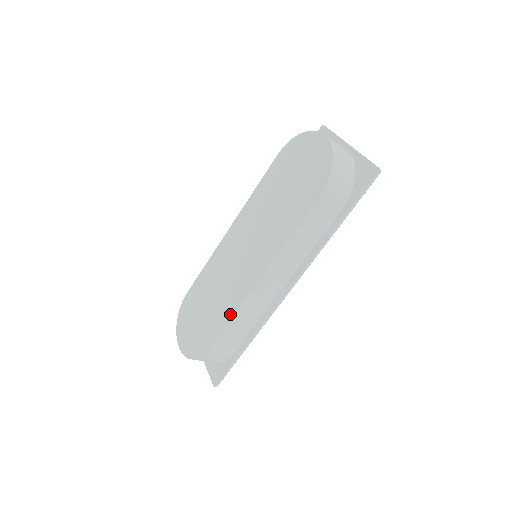
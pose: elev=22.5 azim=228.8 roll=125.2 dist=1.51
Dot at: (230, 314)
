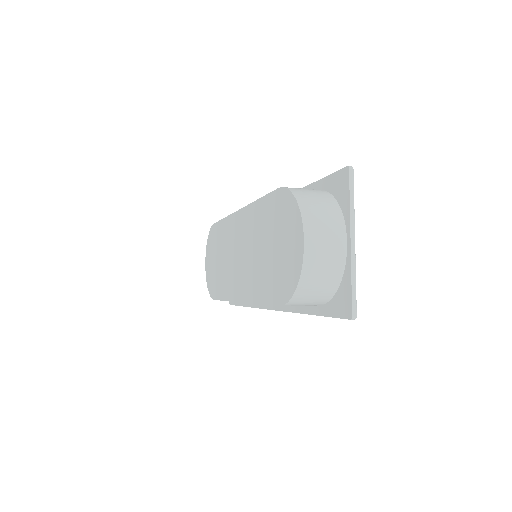
Dot at: (224, 296)
